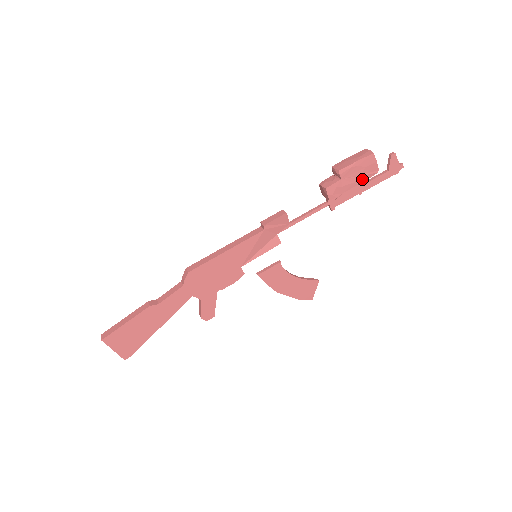
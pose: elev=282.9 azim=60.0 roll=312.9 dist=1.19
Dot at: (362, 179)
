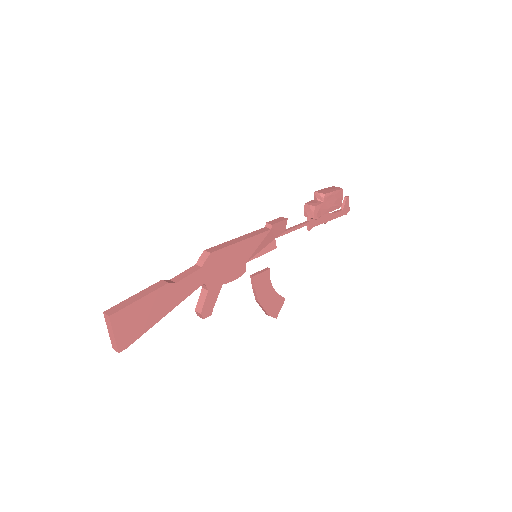
Dot at: (333, 208)
